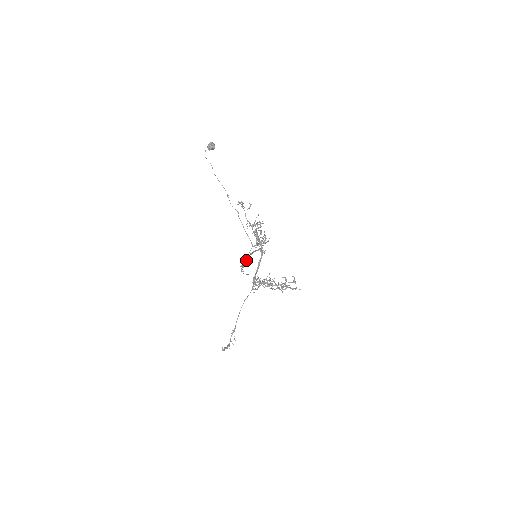
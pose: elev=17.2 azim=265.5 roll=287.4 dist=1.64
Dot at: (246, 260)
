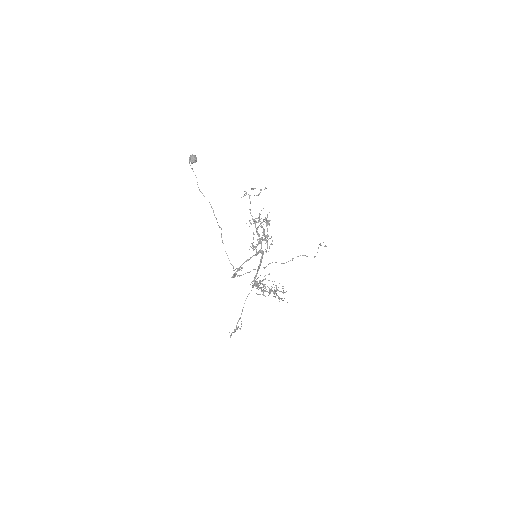
Dot at: occluded
